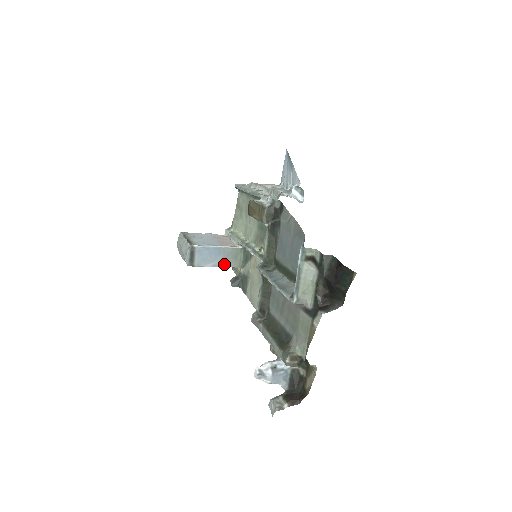
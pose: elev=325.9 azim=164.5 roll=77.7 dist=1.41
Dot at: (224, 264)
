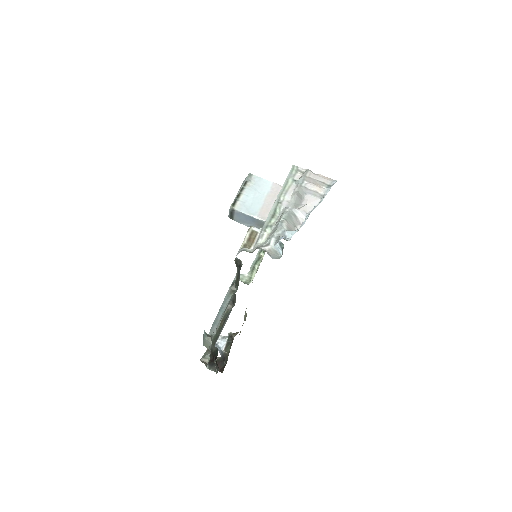
Dot at: occluded
